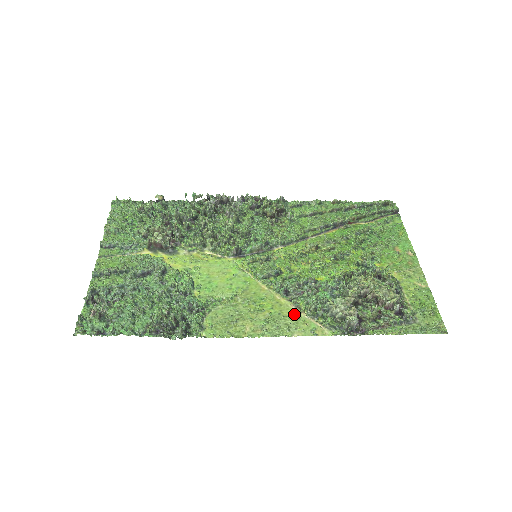
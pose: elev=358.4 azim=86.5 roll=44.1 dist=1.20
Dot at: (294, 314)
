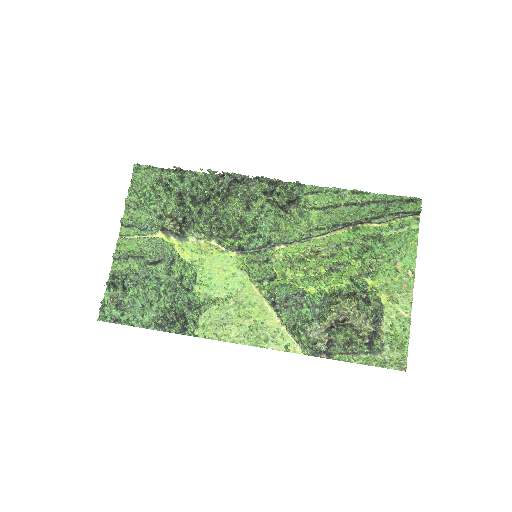
Dot at: (275, 326)
